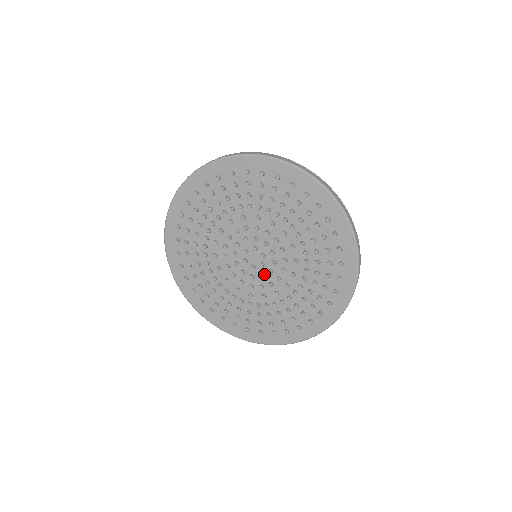
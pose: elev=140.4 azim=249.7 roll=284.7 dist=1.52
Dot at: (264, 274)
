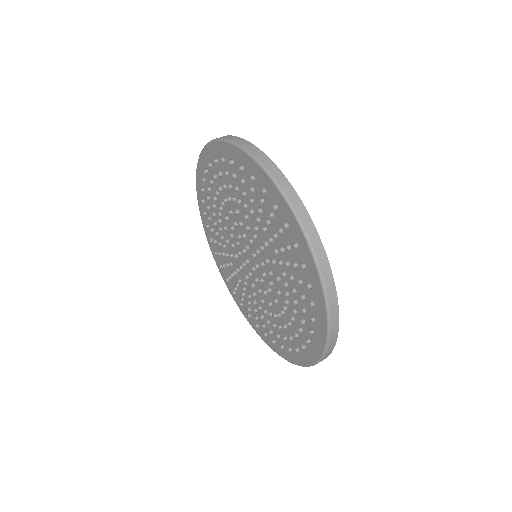
Dot at: (252, 274)
